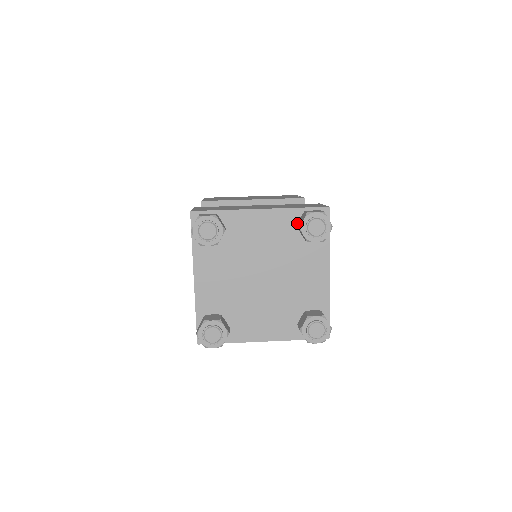
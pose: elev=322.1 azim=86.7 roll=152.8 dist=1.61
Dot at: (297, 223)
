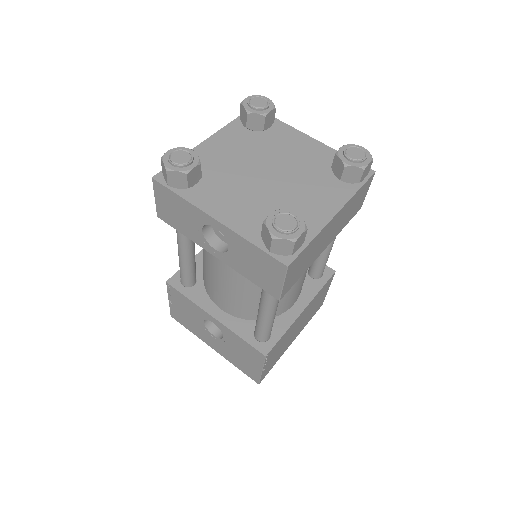
Dot at: (244, 127)
